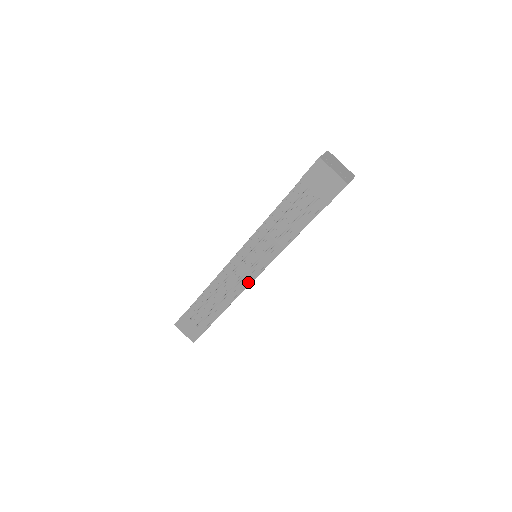
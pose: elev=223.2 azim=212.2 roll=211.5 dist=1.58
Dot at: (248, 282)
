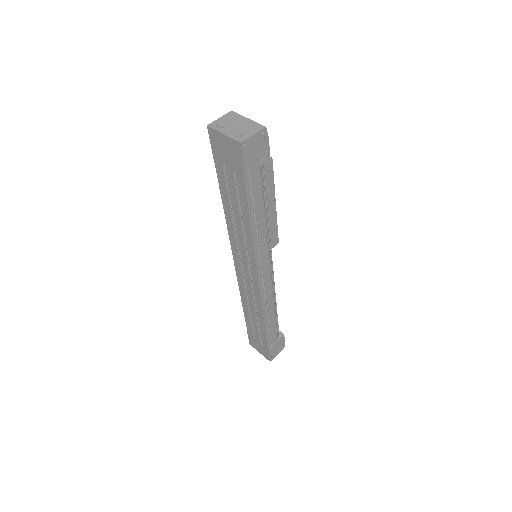
Dot at: (257, 287)
